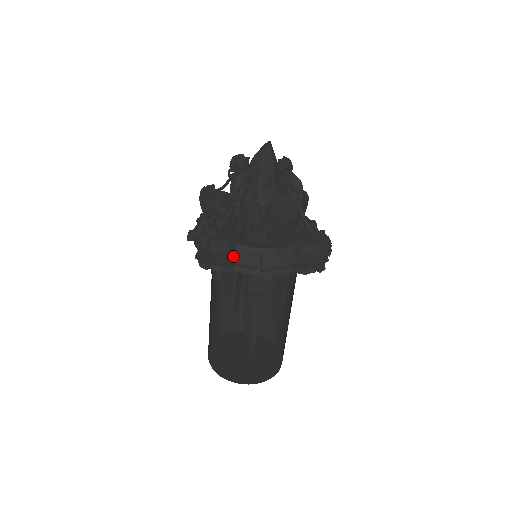
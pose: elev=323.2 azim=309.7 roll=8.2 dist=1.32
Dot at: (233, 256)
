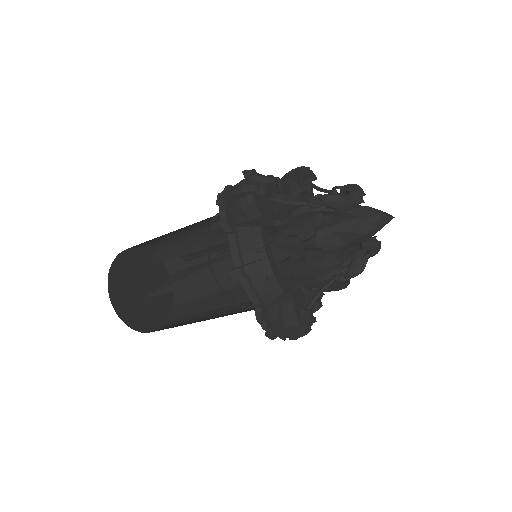
Dot at: (245, 228)
